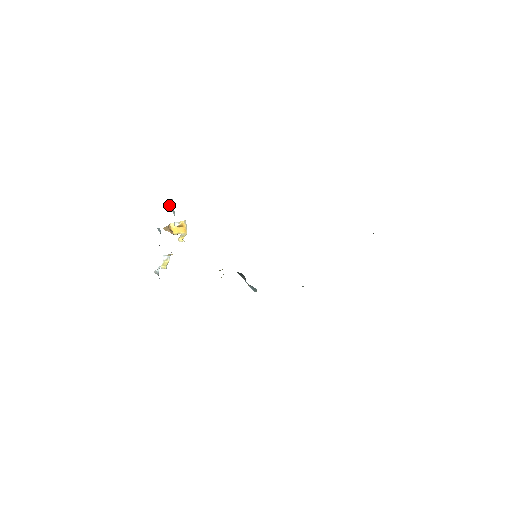
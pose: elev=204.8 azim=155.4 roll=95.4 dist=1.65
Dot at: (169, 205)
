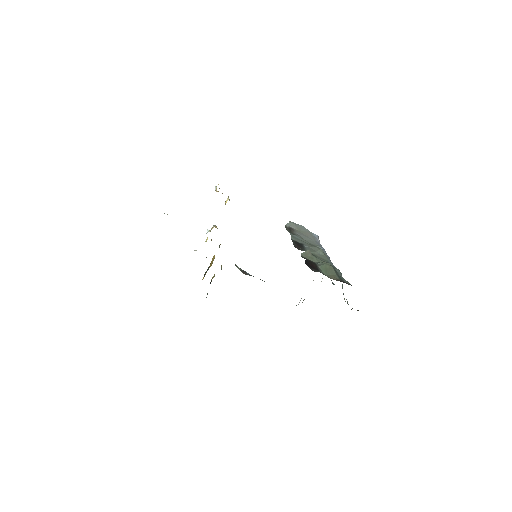
Dot at: occluded
